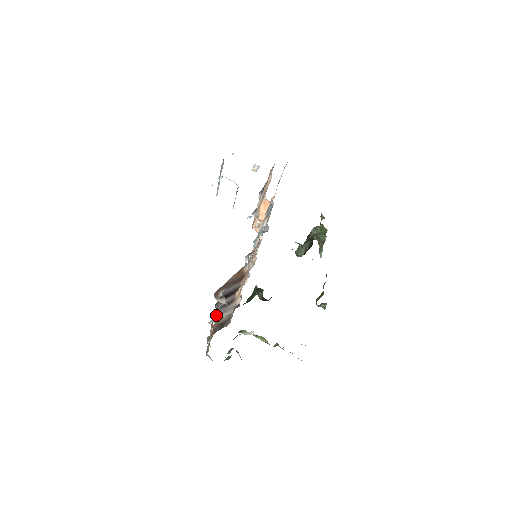
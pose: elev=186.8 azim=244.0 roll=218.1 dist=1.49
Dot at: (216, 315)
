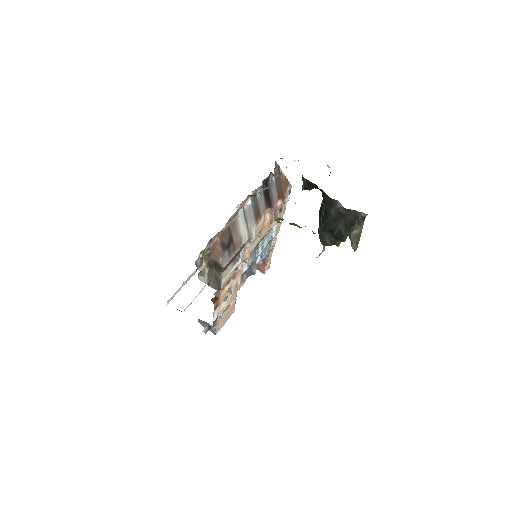
Dot at: (246, 207)
